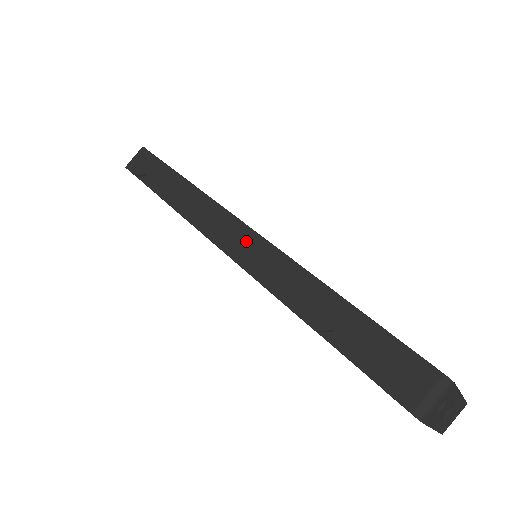
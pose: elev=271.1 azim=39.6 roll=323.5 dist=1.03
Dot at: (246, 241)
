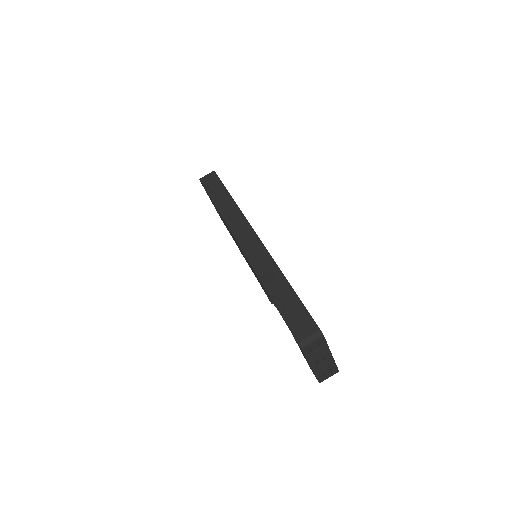
Dot at: (252, 242)
